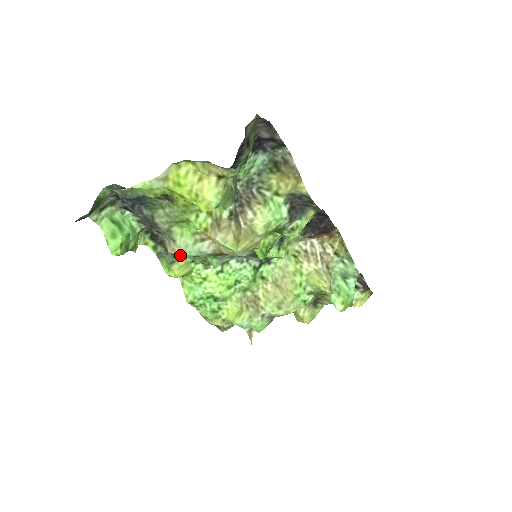
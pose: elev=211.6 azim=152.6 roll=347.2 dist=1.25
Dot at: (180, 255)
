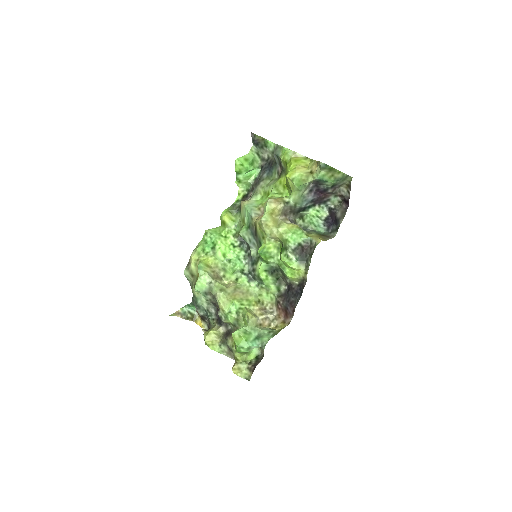
Dot at: (239, 215)
